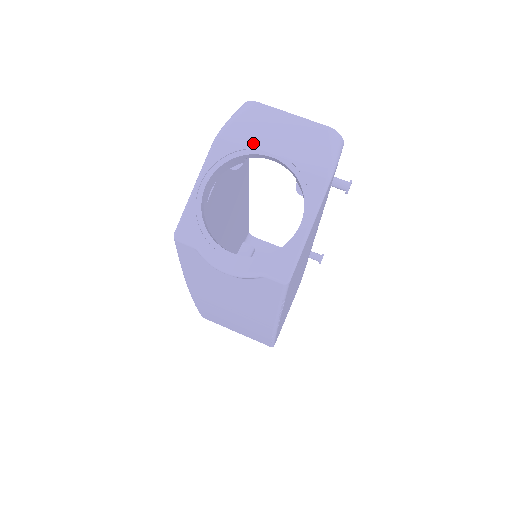
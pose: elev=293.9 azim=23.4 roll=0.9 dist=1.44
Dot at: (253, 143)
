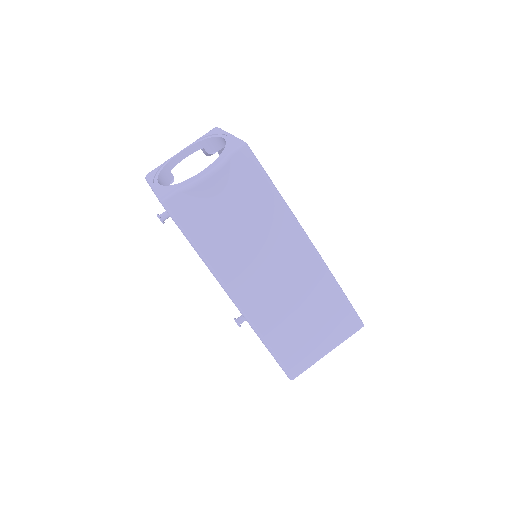
Dot at: (167, 160)
